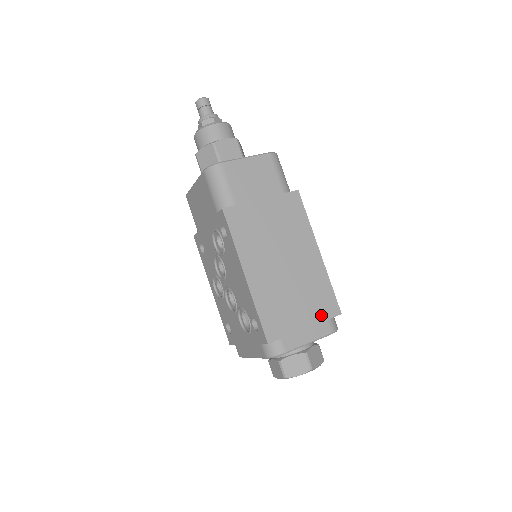
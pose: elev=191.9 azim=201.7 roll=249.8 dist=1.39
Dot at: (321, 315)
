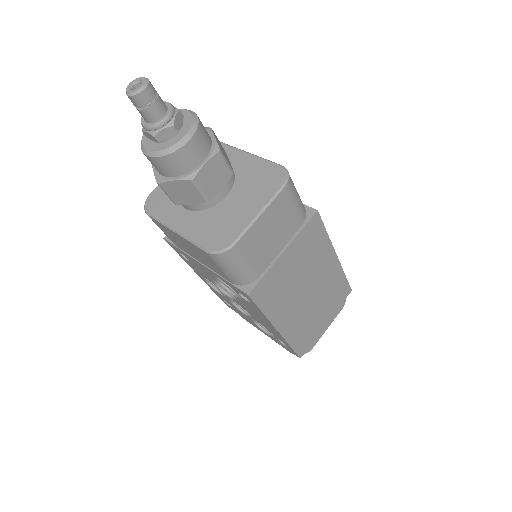
Dot at: (337, 305)
